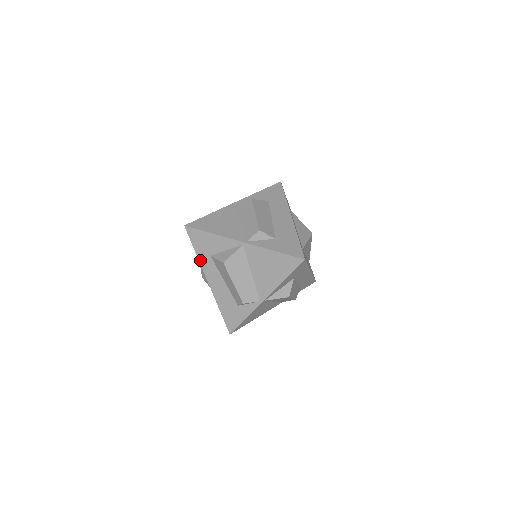
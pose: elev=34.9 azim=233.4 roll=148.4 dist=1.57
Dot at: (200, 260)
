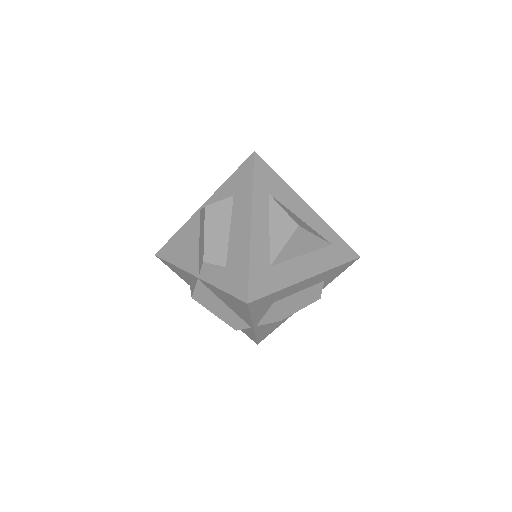
Dot at: (188, 284)
